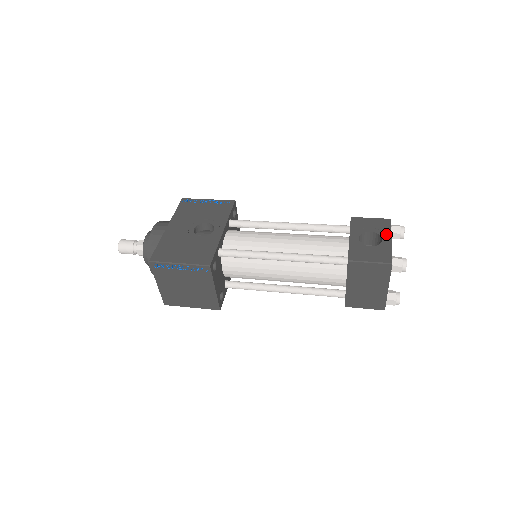
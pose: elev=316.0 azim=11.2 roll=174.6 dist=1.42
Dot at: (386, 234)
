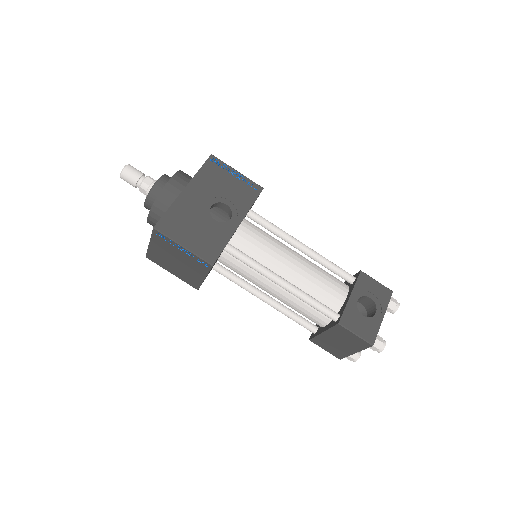
Dot at: (382, 308)
